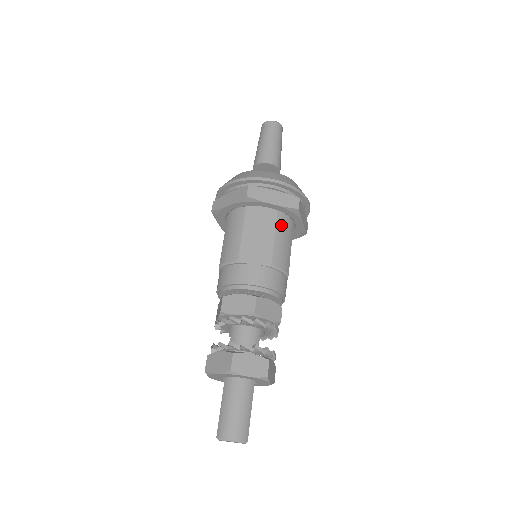
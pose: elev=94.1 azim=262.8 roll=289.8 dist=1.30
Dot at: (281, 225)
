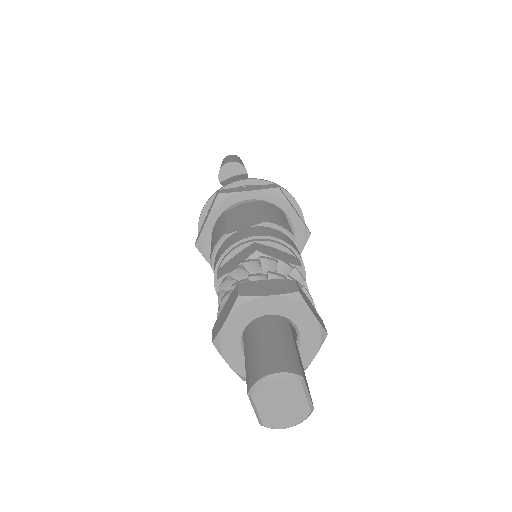
Dot at: (266, 206)
